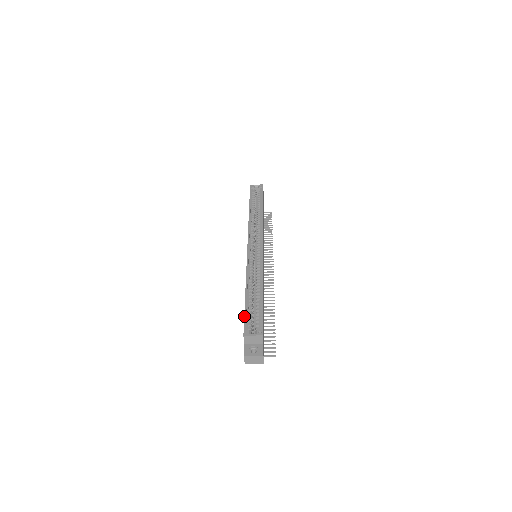
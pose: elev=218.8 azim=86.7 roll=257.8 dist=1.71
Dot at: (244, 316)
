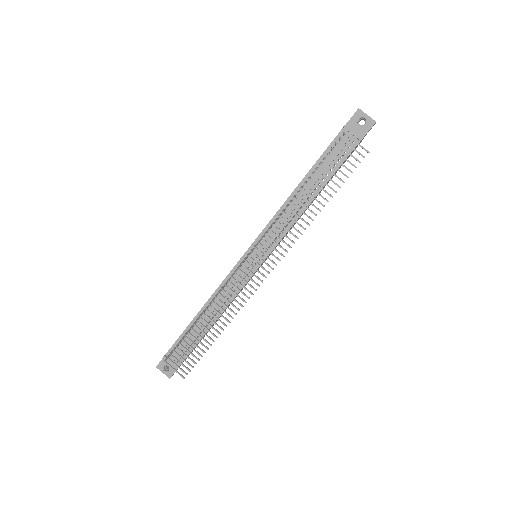
Dot at: occluded
